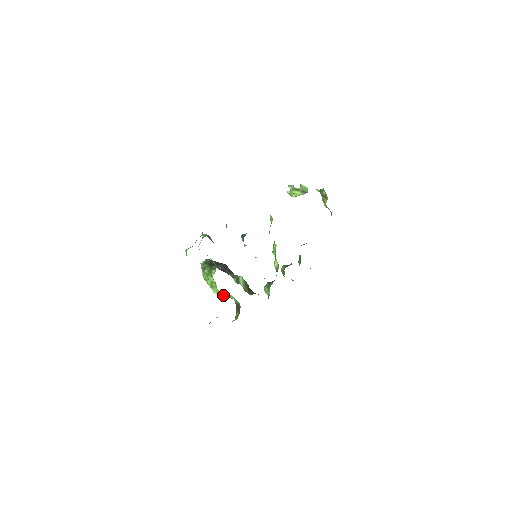
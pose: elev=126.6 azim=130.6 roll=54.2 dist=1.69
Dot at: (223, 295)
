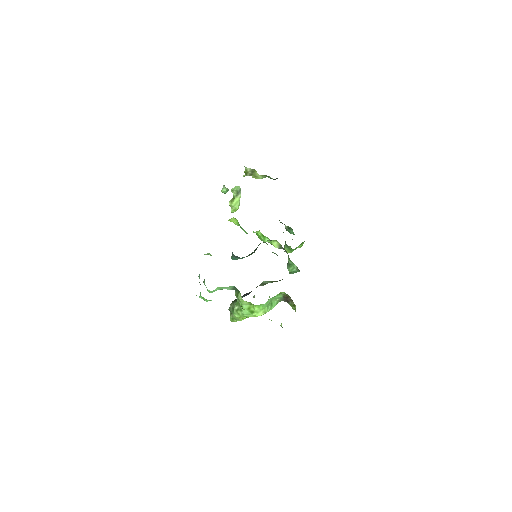
Dot at: (267, 307)
